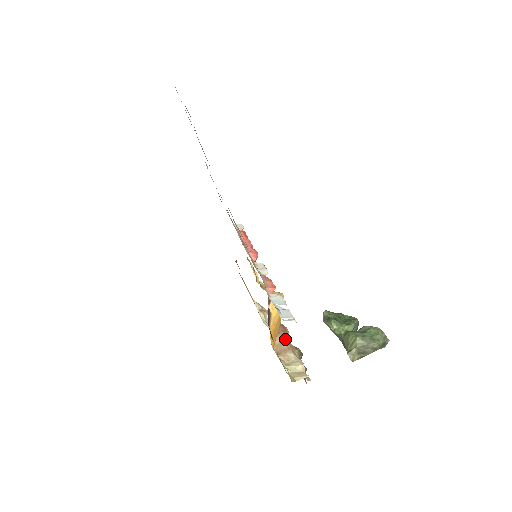
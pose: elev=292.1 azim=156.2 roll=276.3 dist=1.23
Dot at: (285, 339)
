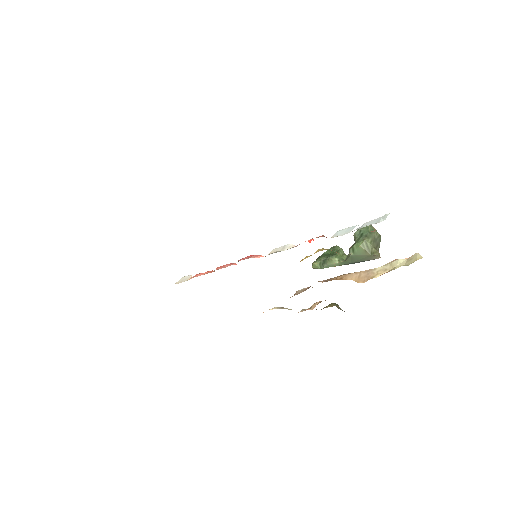
Dot at: (353, 273)
